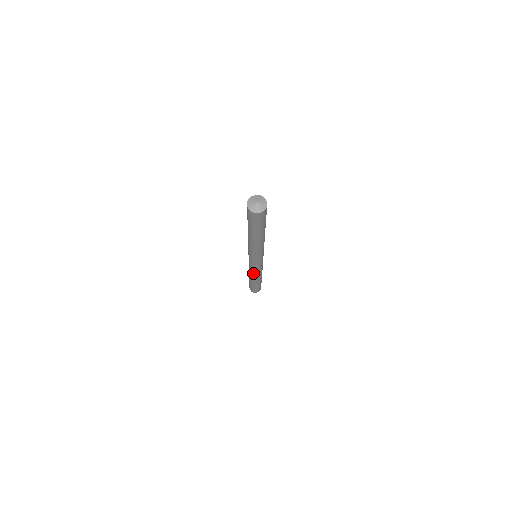
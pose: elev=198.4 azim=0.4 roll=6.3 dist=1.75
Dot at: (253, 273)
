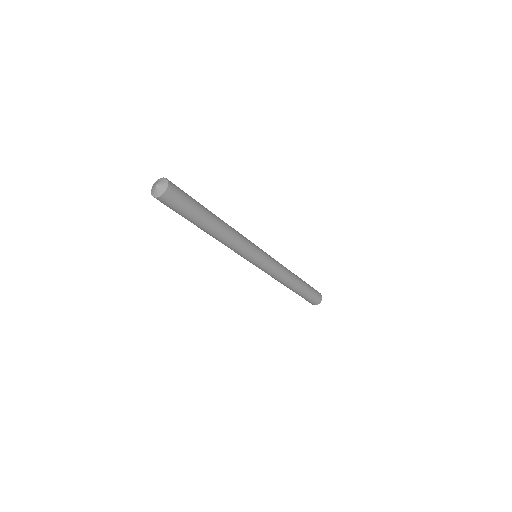
Dot at: (278, 278)
